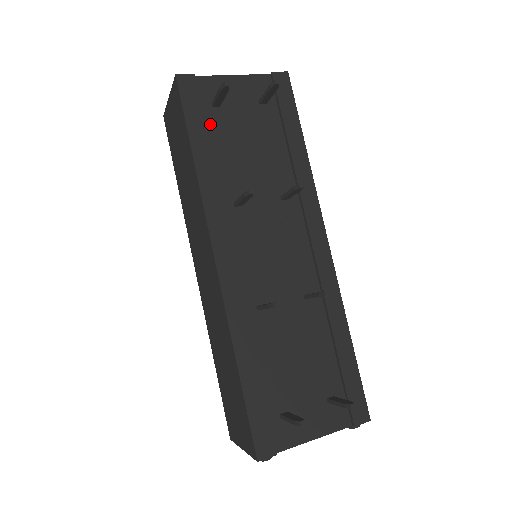
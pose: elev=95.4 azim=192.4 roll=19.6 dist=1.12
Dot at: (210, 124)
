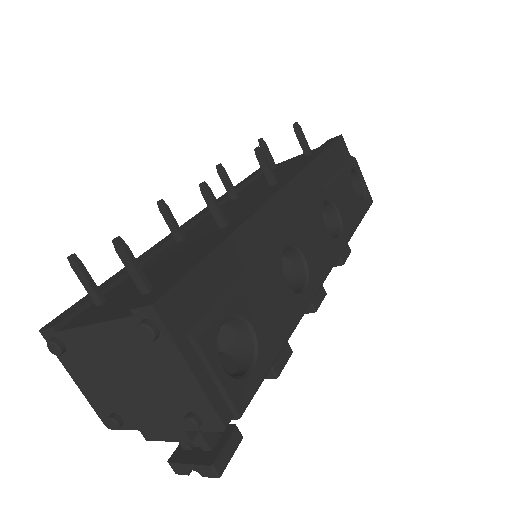
Dot at: occluded
